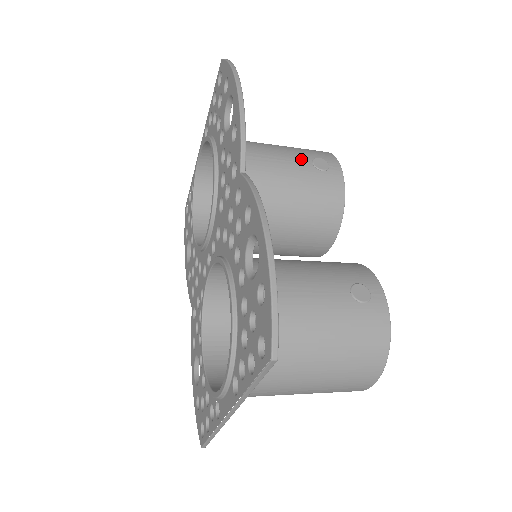
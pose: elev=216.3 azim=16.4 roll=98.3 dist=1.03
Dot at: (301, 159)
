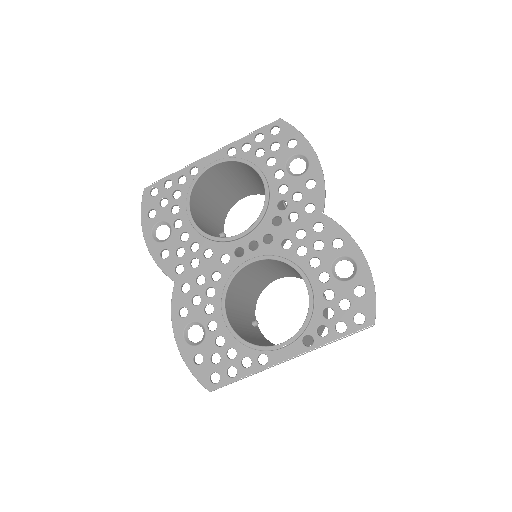
Dot at: occluded
